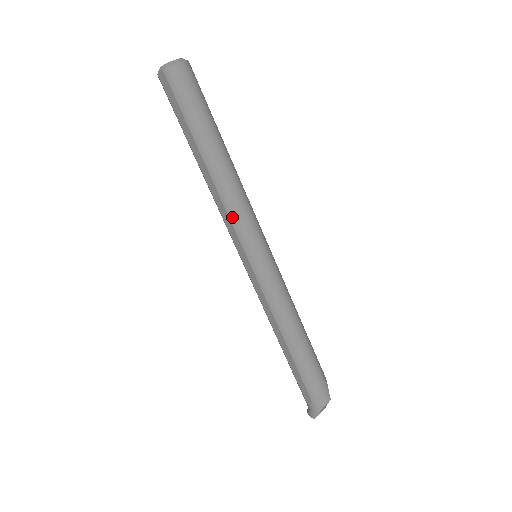
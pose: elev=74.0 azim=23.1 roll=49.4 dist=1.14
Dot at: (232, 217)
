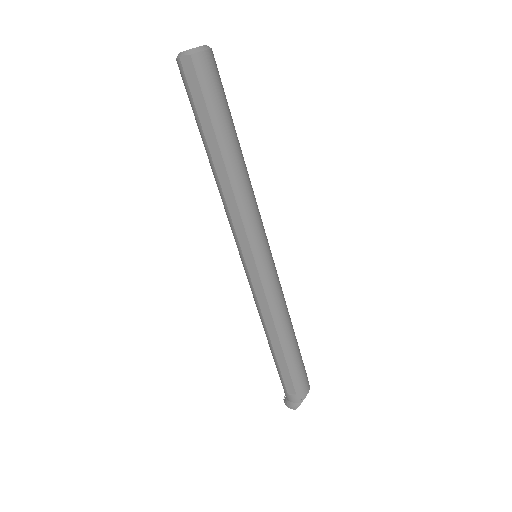
Dot at: (244, 217)
